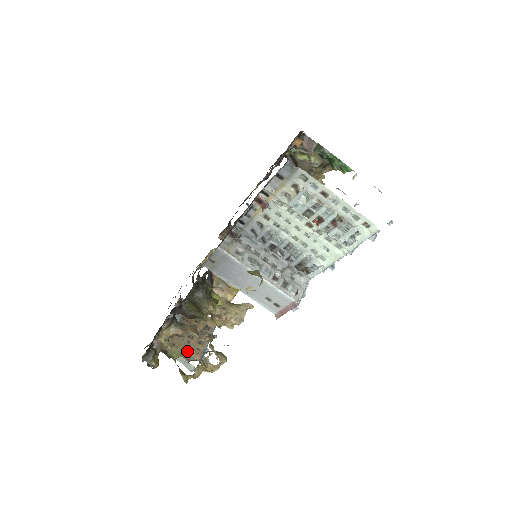
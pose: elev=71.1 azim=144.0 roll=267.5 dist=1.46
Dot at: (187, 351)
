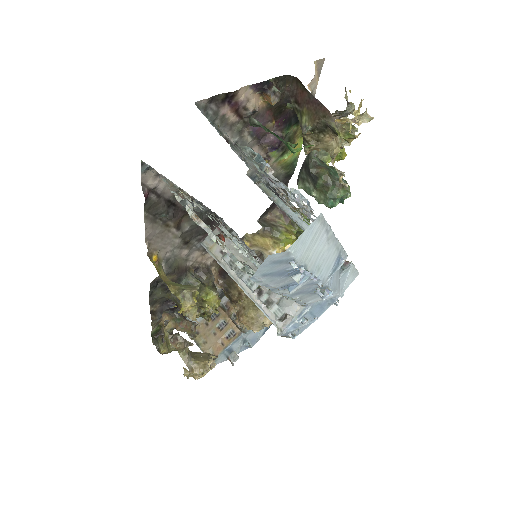
Dot at: (209, 343)
